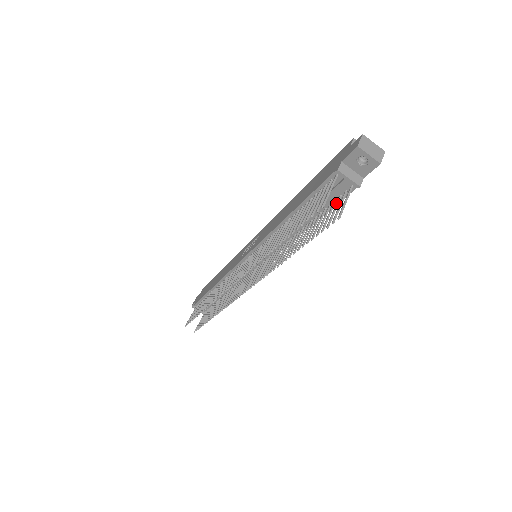
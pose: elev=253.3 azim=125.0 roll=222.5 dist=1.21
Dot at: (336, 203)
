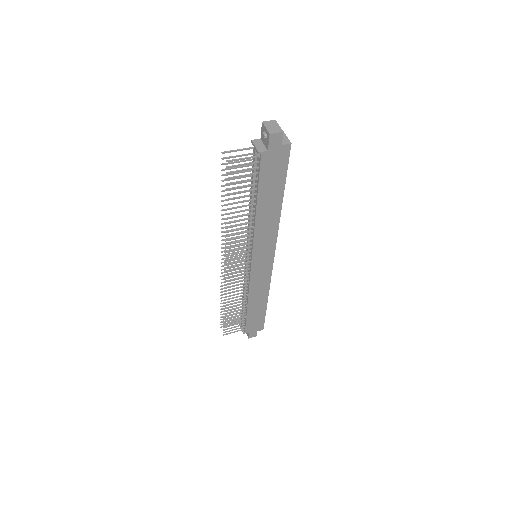
Dot at: (250, 168)
